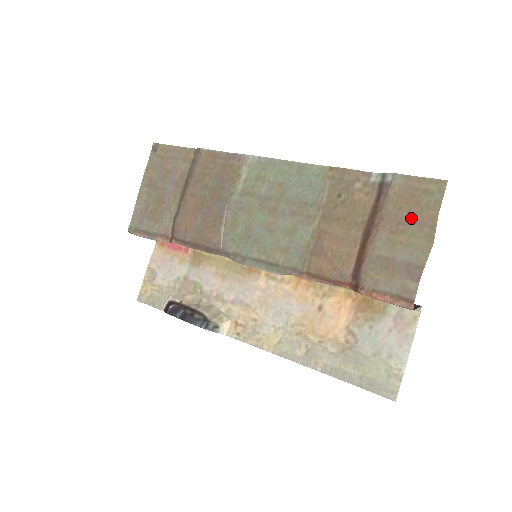
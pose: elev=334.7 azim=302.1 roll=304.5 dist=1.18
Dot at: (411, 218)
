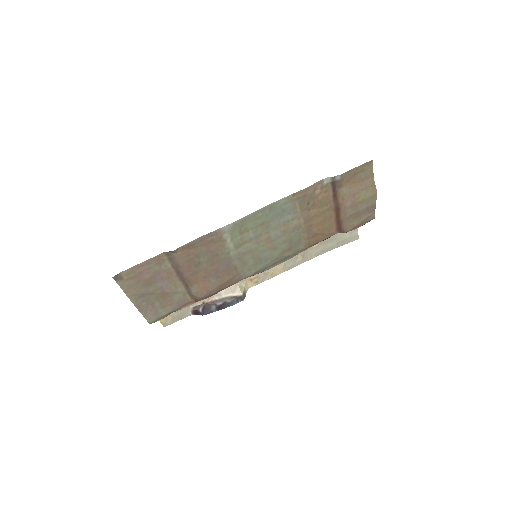
Dot at: (360, 188)
